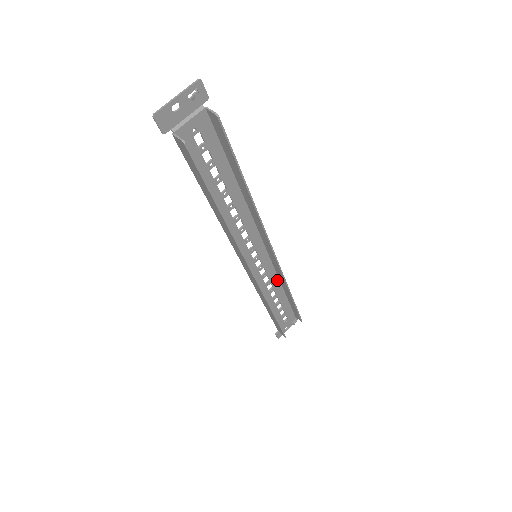
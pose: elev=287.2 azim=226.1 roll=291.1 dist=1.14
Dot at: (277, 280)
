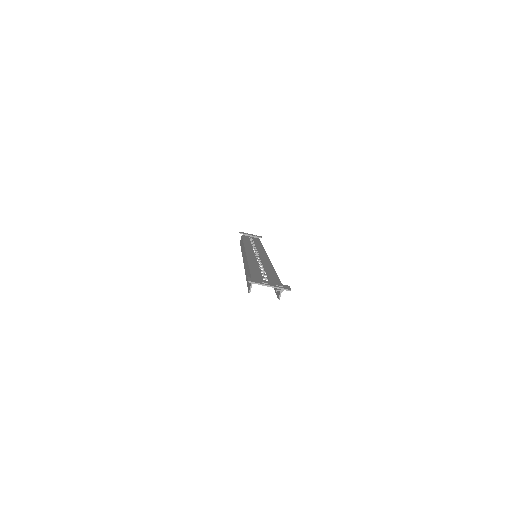
Dot at: occluded
